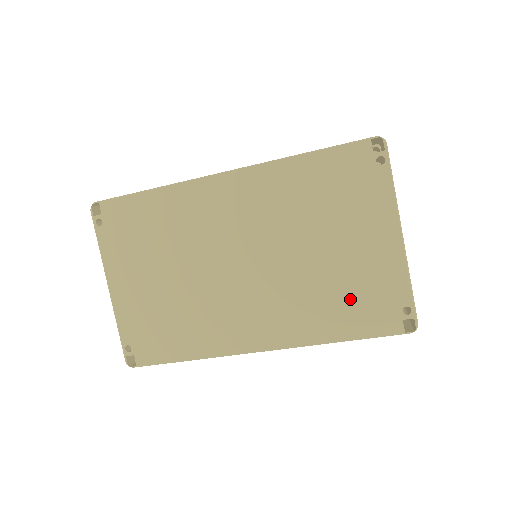
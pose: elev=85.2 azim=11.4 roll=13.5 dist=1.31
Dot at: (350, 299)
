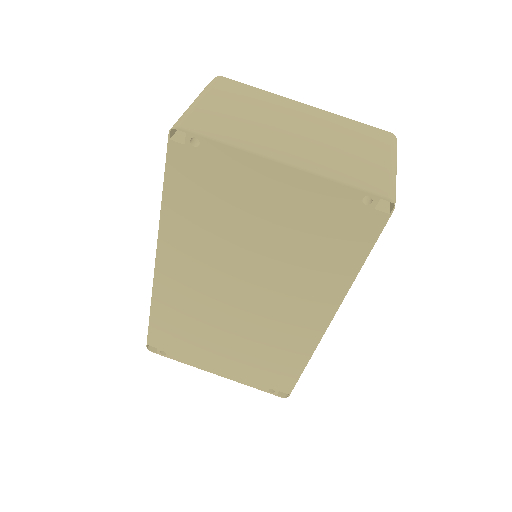
Dot at: (323, 239)
